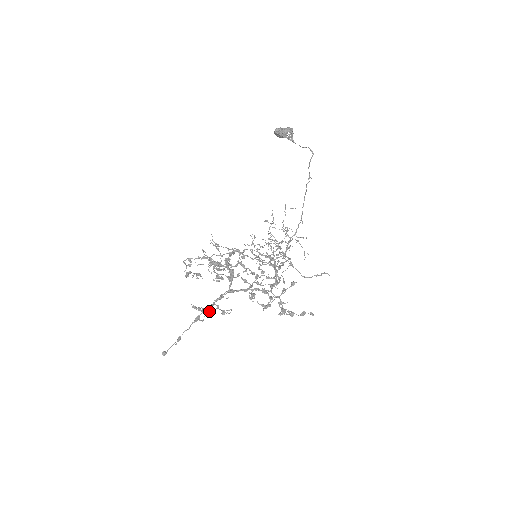
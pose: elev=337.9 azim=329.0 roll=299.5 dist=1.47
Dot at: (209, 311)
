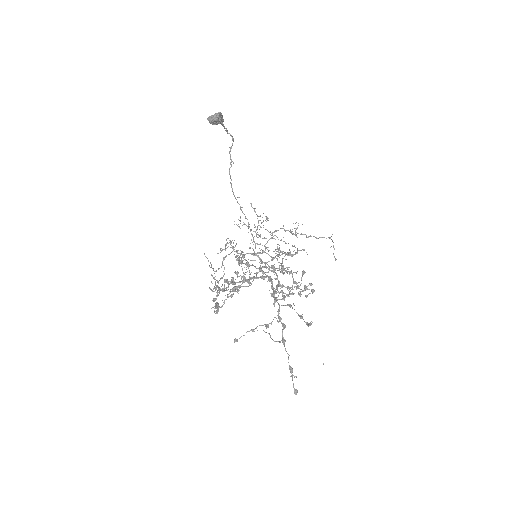
Dot at: (285, 327)
